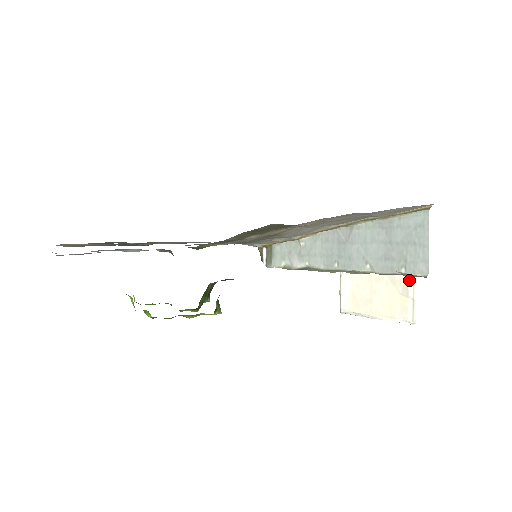
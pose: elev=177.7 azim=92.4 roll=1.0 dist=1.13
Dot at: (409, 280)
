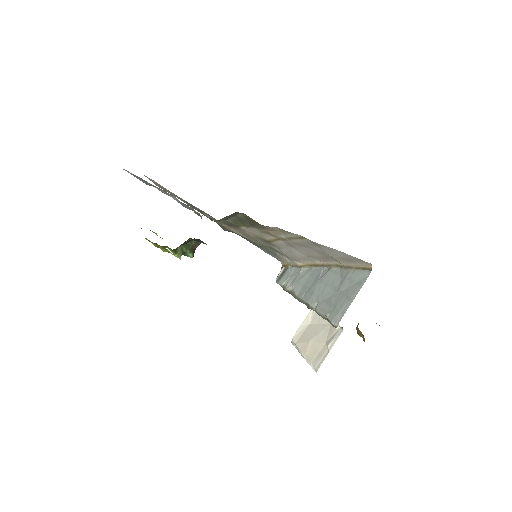
Dot at: (337, 333)
